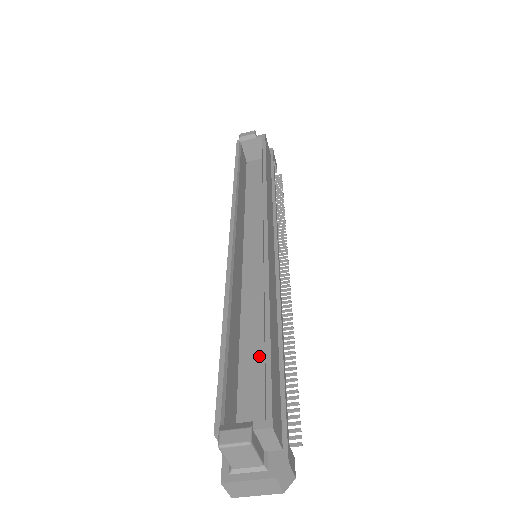
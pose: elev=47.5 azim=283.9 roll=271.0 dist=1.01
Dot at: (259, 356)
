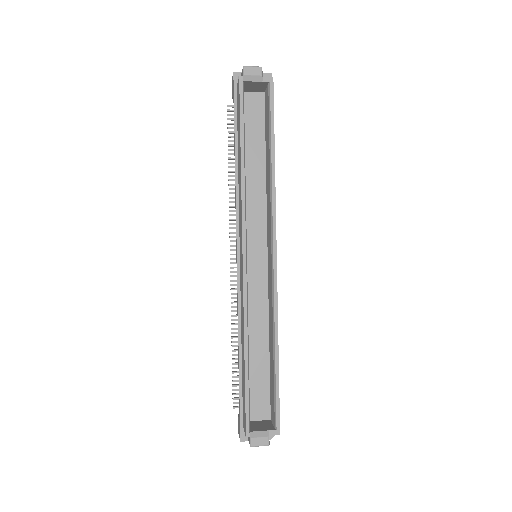
Dot at: (261, 360)
